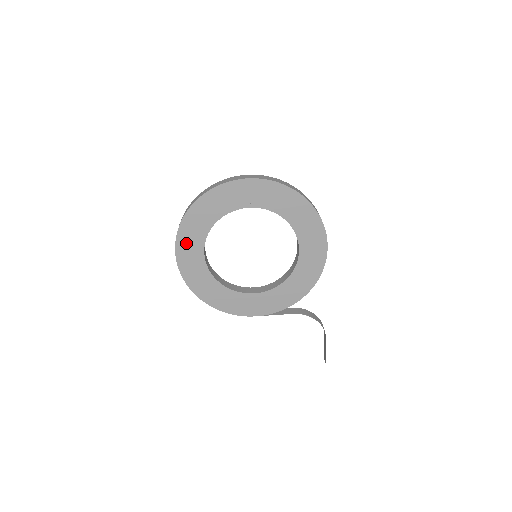
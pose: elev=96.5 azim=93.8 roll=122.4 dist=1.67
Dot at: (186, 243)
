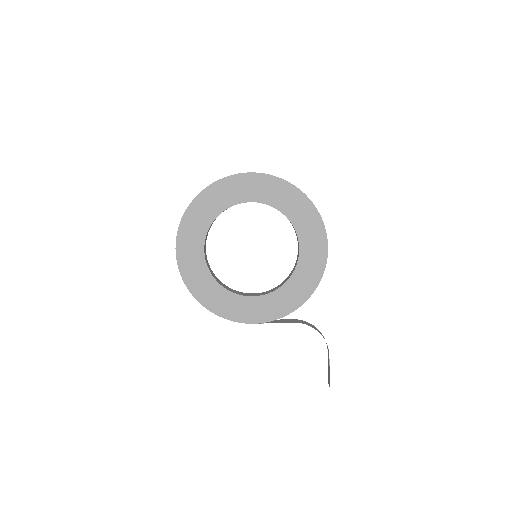
Dot at: (187, 237)
